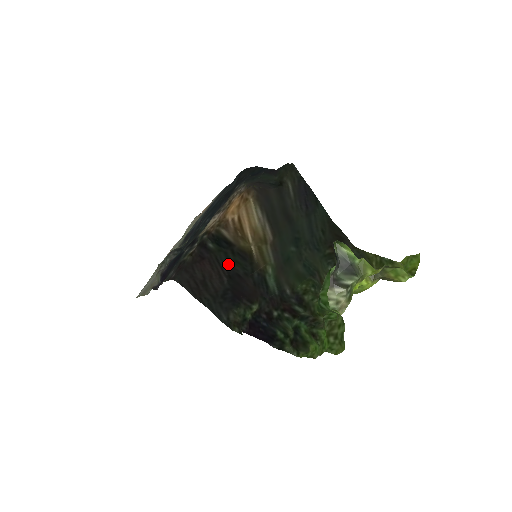
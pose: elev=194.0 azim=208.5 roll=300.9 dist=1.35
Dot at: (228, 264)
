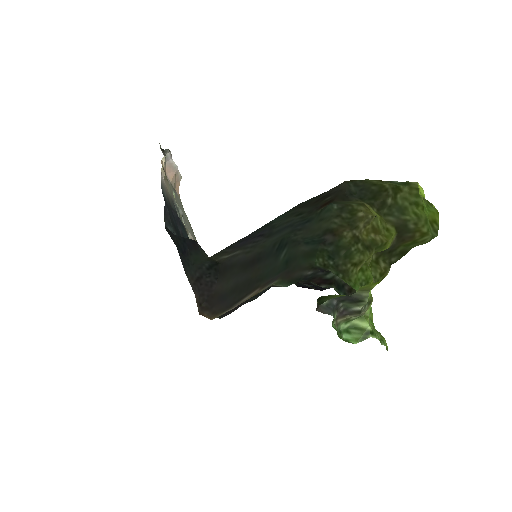
Dot at: occluded
